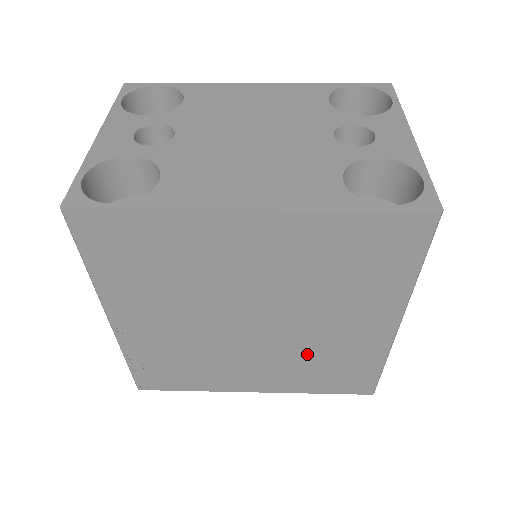
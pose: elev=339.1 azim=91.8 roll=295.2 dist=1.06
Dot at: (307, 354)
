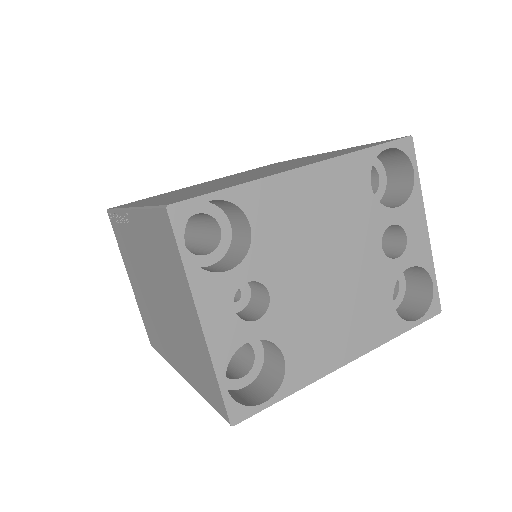
Dot at: occluded
